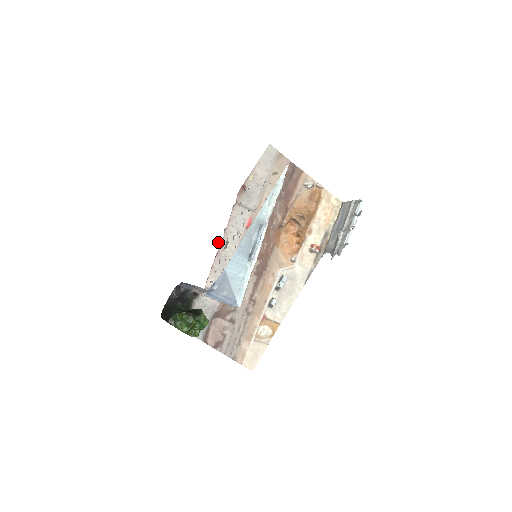
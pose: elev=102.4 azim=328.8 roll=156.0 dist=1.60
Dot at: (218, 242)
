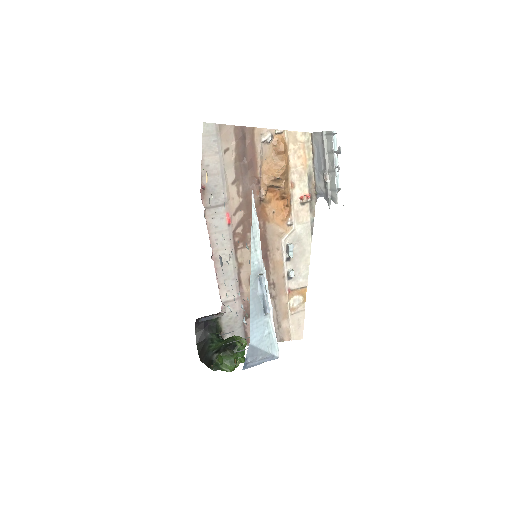
Dot at: occluded
